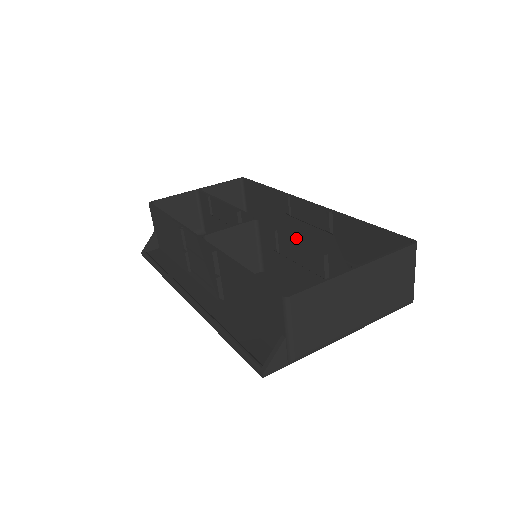
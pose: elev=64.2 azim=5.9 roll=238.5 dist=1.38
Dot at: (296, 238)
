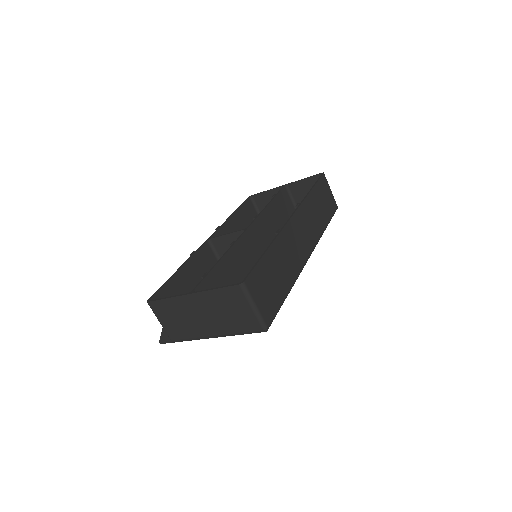
Dot at: (222, 256)
